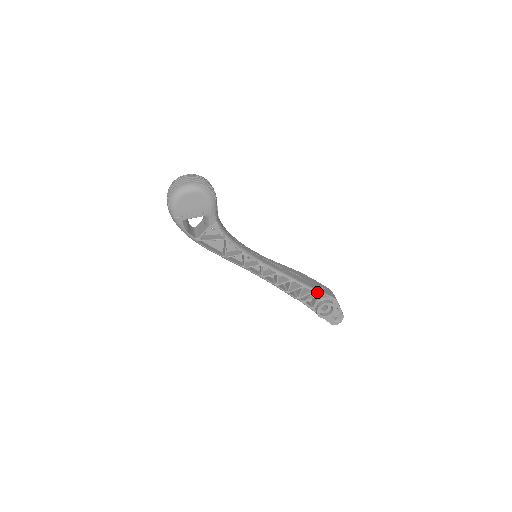
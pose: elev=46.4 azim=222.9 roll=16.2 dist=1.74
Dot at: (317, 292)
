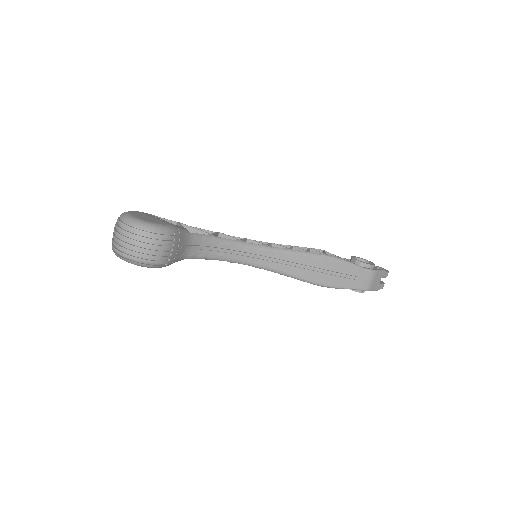
Dot at: (336, 288)
